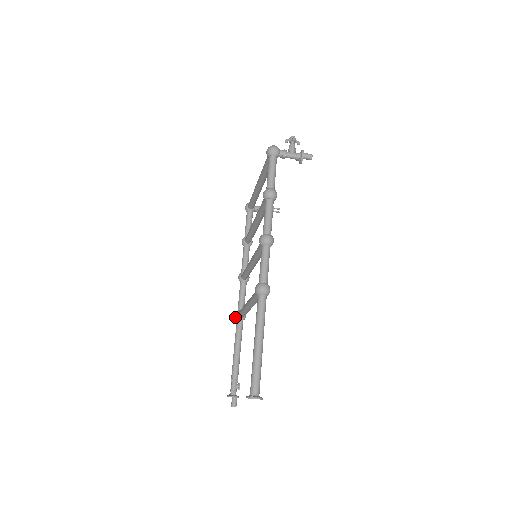
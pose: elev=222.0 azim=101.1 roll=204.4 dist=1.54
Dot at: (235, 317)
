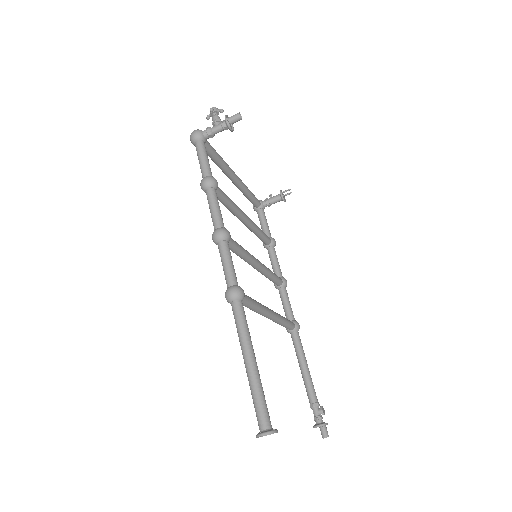
Dot at: occluded
